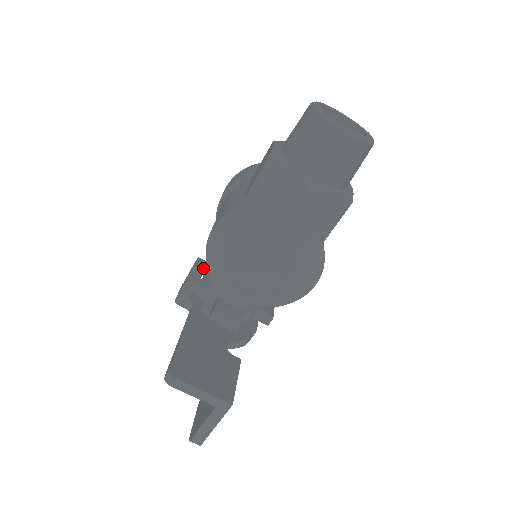
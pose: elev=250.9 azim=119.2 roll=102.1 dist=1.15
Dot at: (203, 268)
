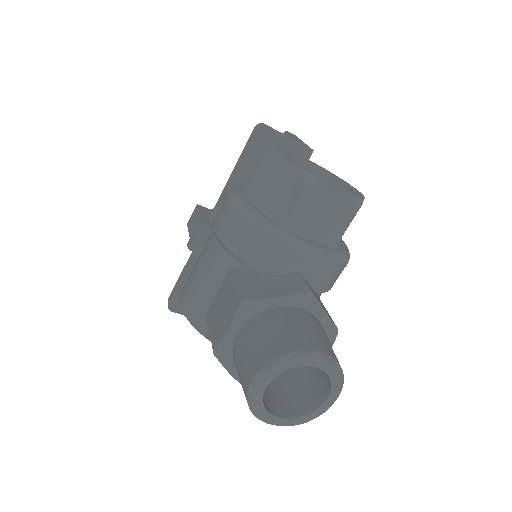
Dot at: (202, 243)
